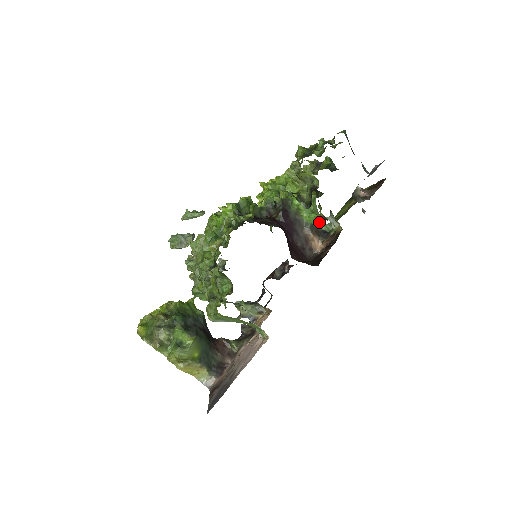
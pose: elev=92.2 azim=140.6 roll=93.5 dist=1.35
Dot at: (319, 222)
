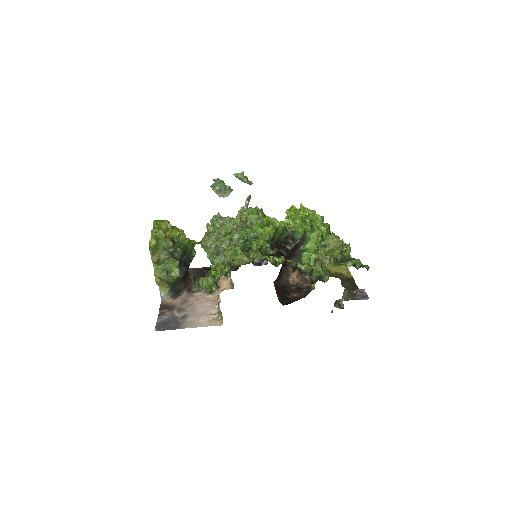
Dot at: occluded
